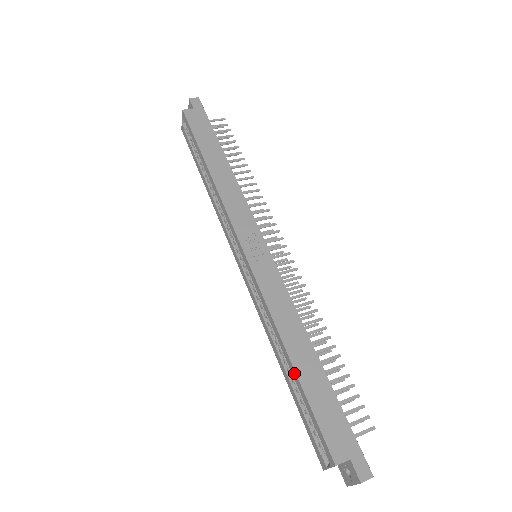
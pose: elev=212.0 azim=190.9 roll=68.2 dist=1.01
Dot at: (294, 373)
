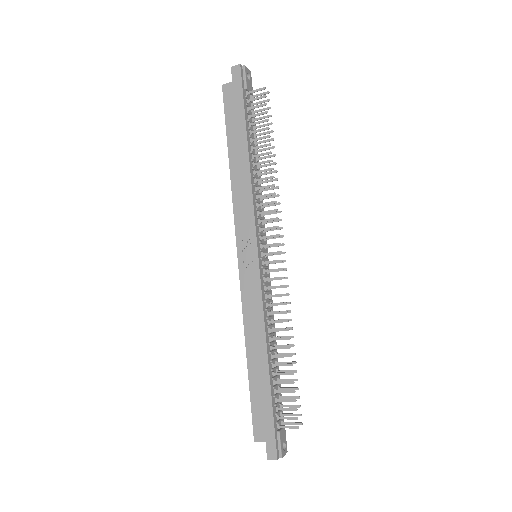
Dot at: (248, 369)
